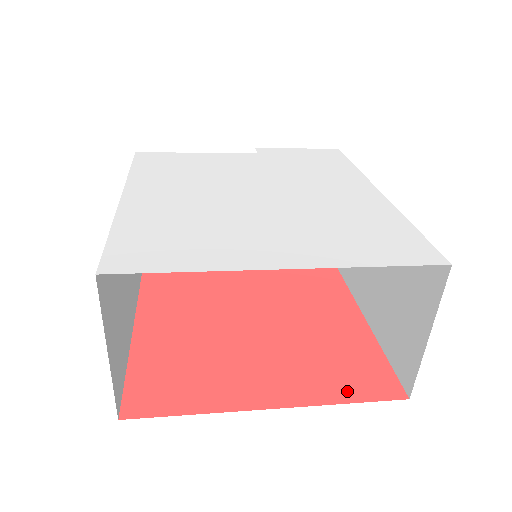
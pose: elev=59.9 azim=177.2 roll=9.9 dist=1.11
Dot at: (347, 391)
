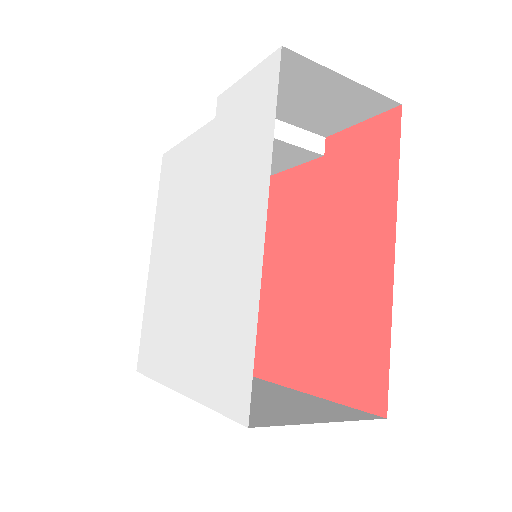
Dot at: (344, 390)
